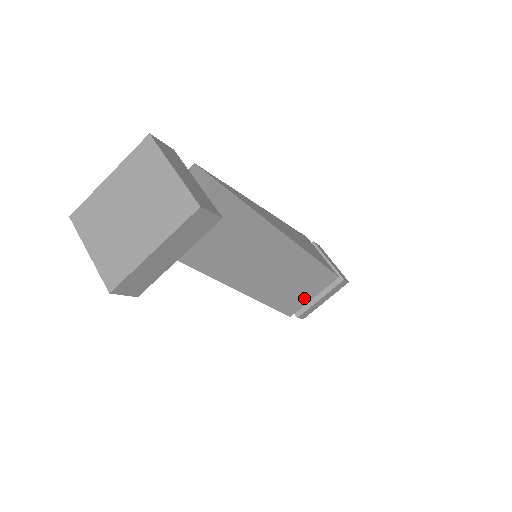
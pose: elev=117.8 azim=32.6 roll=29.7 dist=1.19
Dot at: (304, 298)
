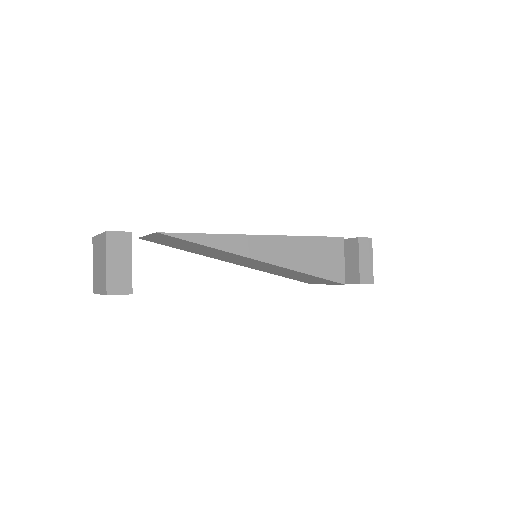
Dot at: (316, 282)
